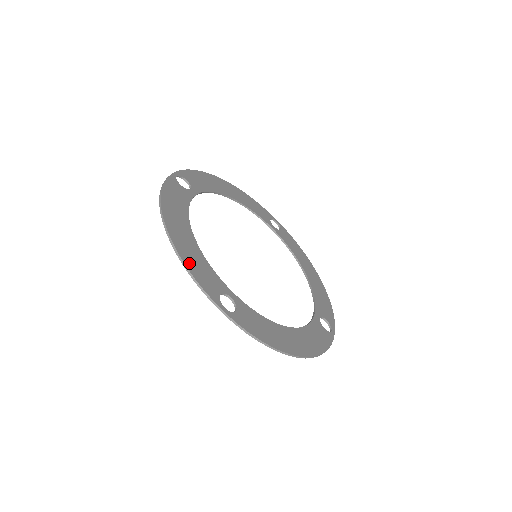
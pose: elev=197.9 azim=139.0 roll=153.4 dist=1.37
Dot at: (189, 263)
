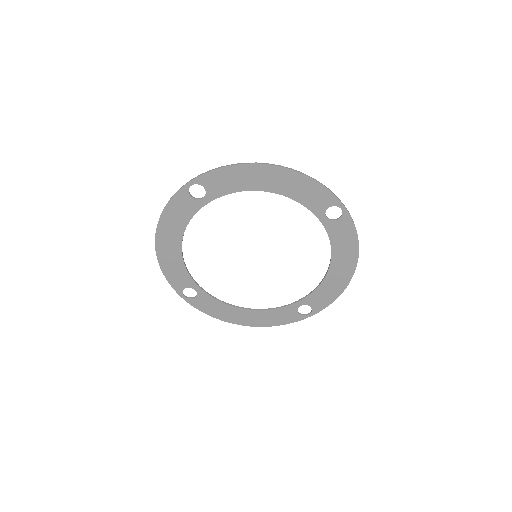
Dot at: (168, 213)
